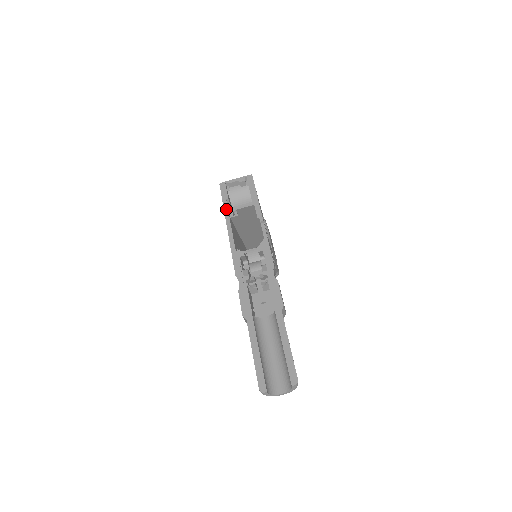
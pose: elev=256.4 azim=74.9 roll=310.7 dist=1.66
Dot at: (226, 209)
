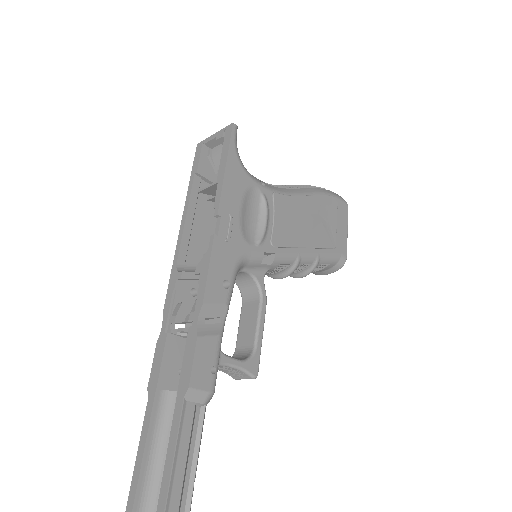
Dot at: (189, 191)
